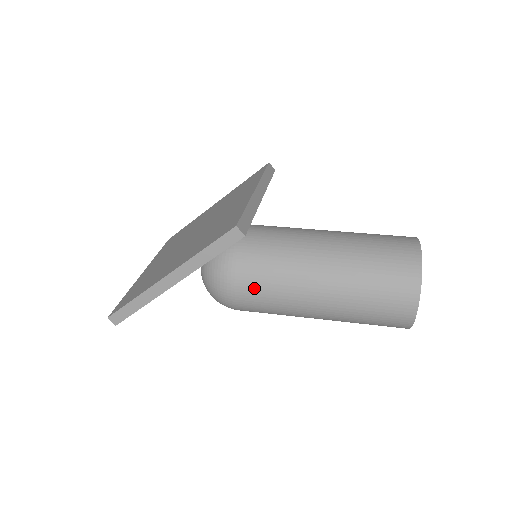
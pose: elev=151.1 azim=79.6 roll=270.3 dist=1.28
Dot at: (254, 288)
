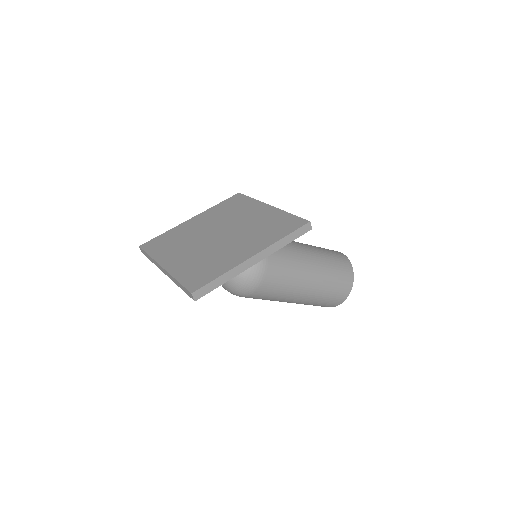
Dot at: (278, 274)
